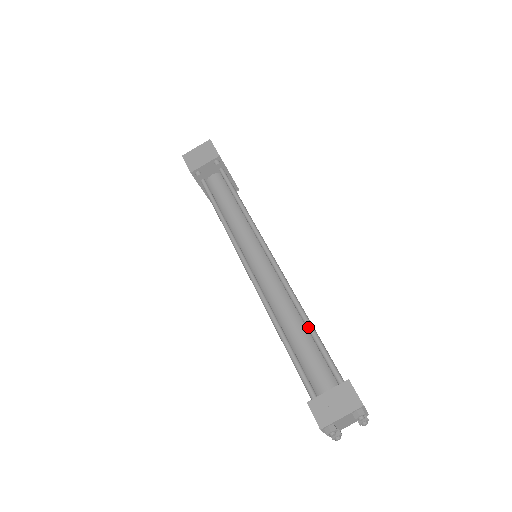
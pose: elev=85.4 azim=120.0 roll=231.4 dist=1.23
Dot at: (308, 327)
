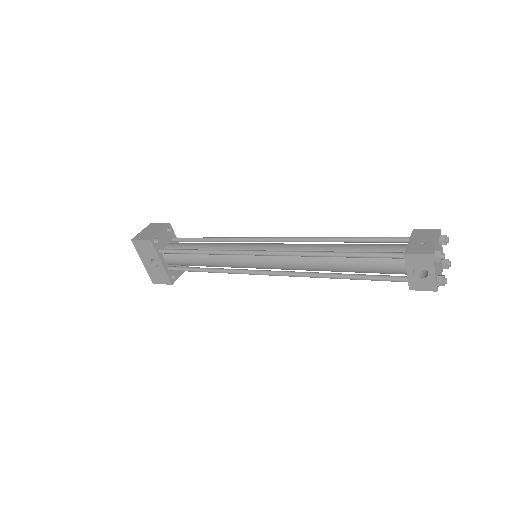
Dot at: (349, 238)
